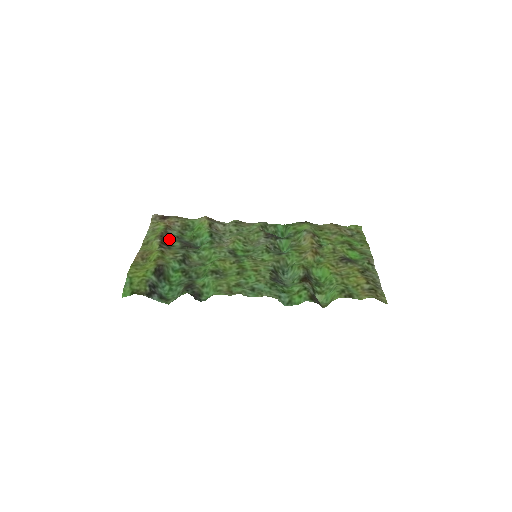
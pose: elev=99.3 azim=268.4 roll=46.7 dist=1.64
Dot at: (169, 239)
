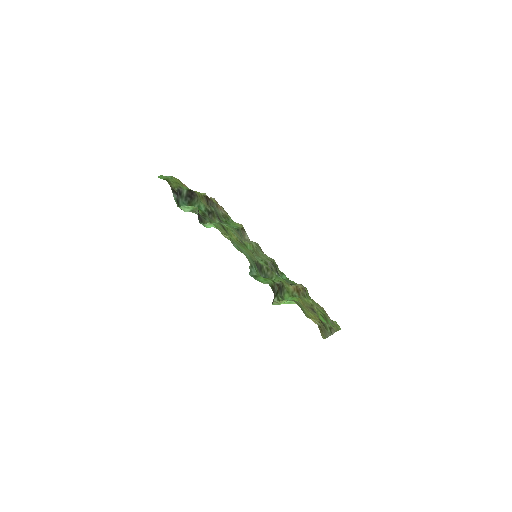
Dot at: (211, 204)
